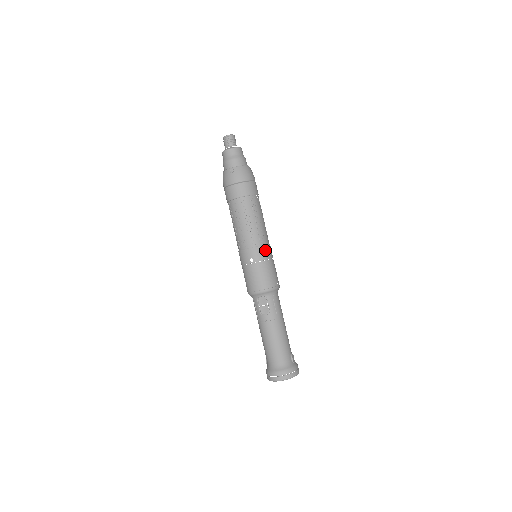
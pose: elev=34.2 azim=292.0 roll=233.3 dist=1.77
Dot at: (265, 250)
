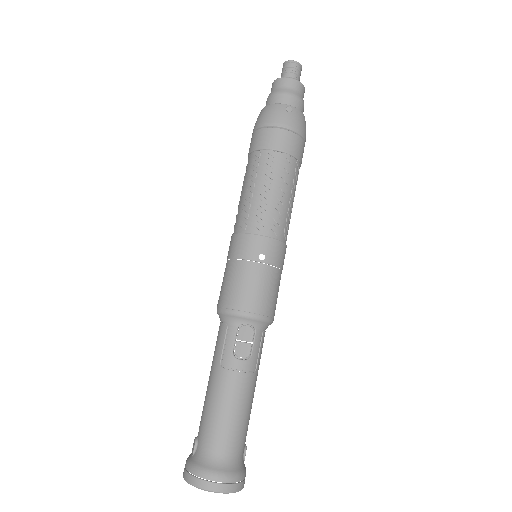
Dot at: (284, 252)
